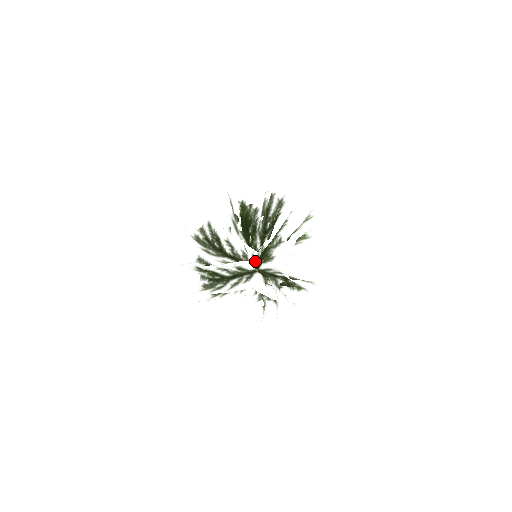
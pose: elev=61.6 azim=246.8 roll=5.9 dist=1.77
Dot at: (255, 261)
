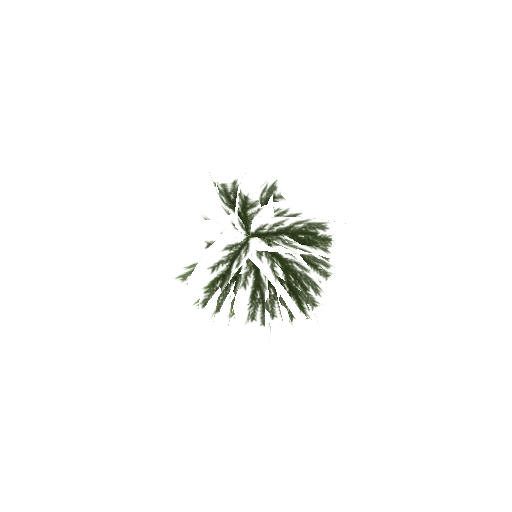
Dot at: (240, 228)
